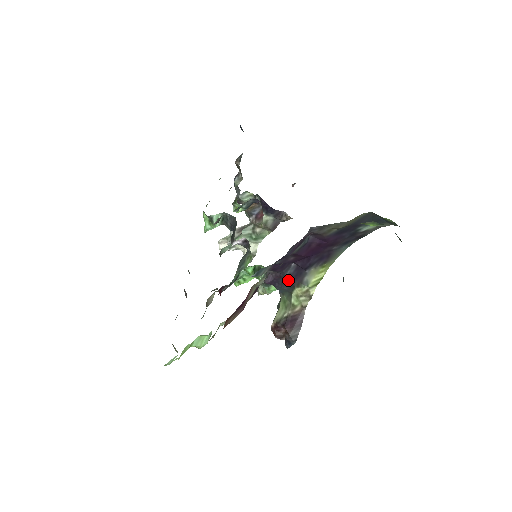
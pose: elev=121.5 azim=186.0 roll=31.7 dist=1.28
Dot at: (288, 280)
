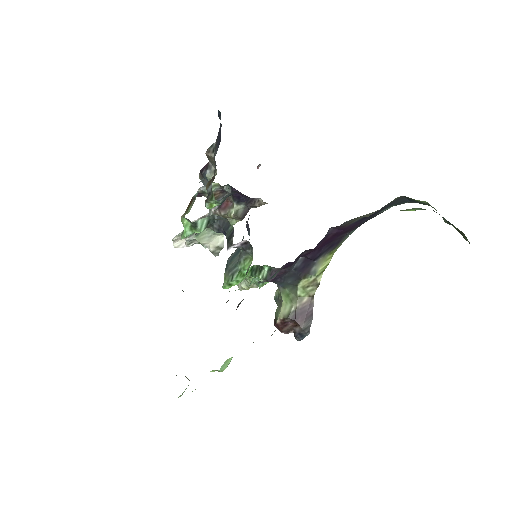
Dot at: (294, 274)
